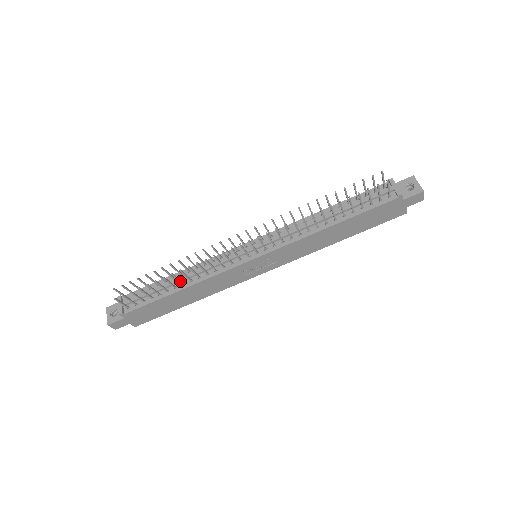
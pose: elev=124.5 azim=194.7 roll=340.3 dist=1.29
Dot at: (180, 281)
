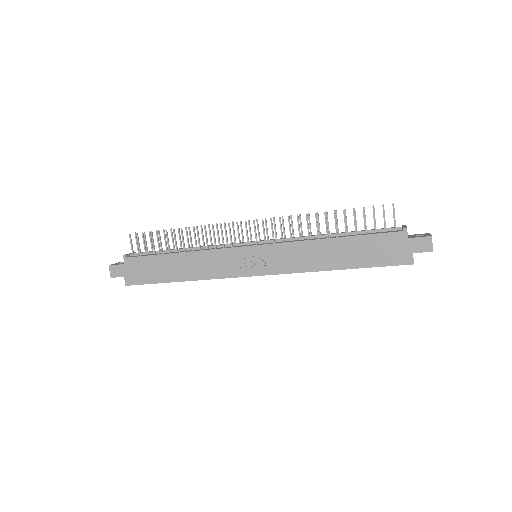
Dot at: (184, 244)
